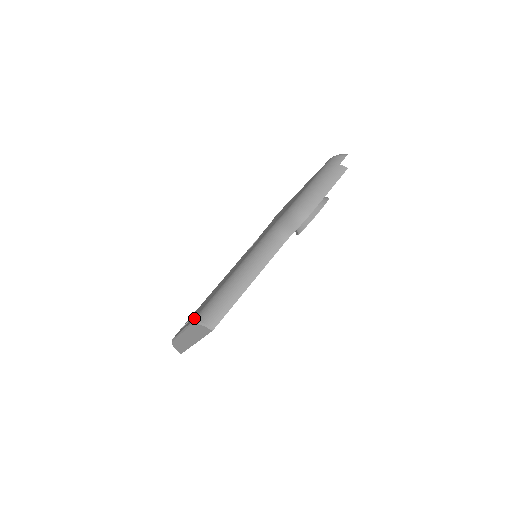
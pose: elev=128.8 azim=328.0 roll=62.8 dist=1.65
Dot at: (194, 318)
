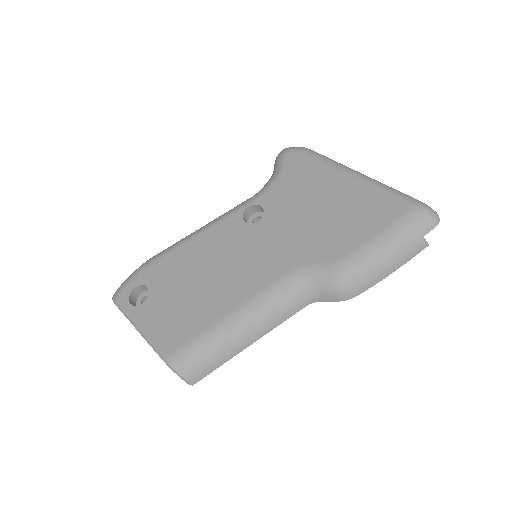
Dot at: (169, 356)
